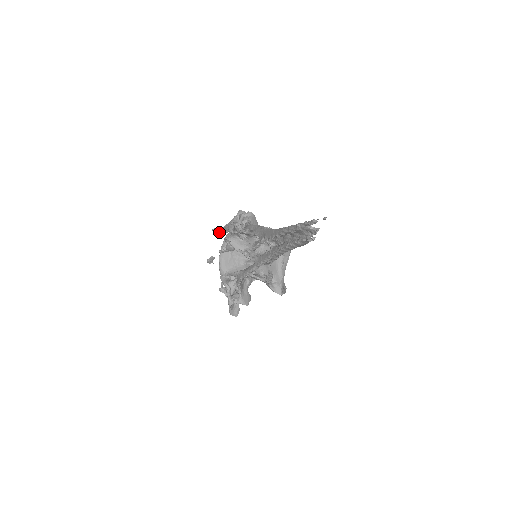
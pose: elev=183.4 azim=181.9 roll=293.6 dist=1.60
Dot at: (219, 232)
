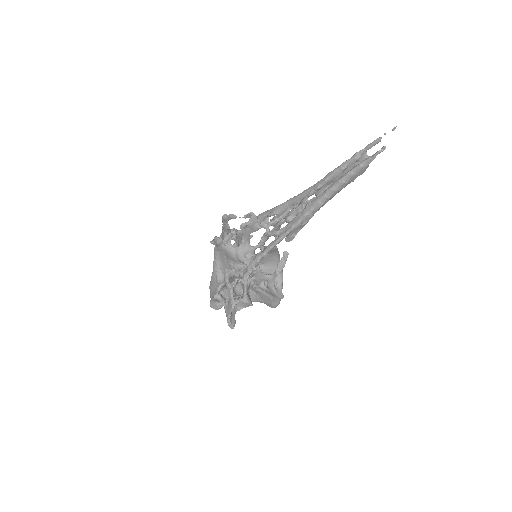
Dot at: (230, 218)
